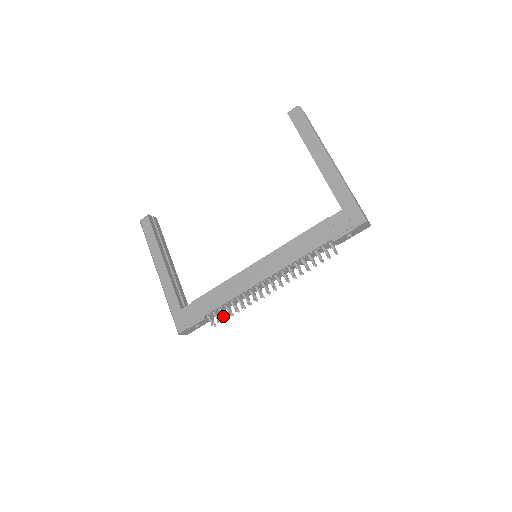
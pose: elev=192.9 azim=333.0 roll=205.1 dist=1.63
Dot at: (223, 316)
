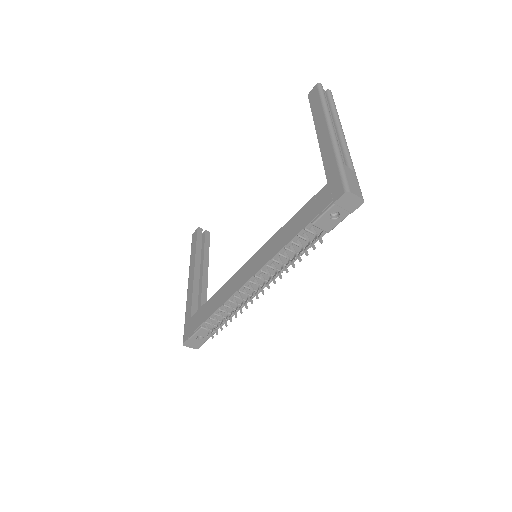
Dot at: (217, 325)
